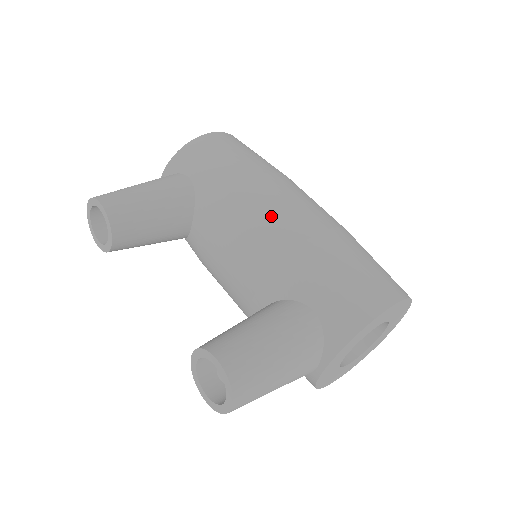
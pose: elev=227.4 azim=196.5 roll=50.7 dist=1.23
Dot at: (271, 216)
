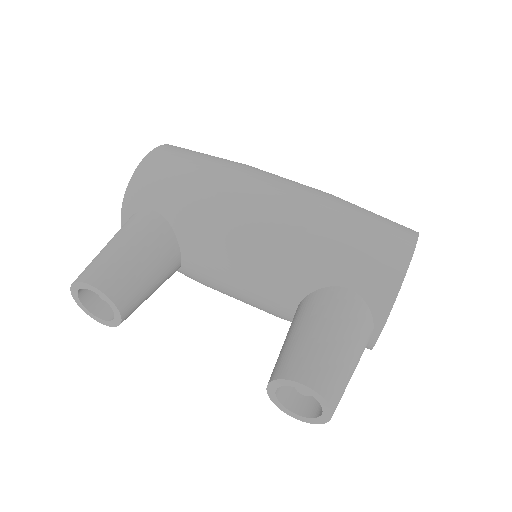
Dot at: (263, 216)
